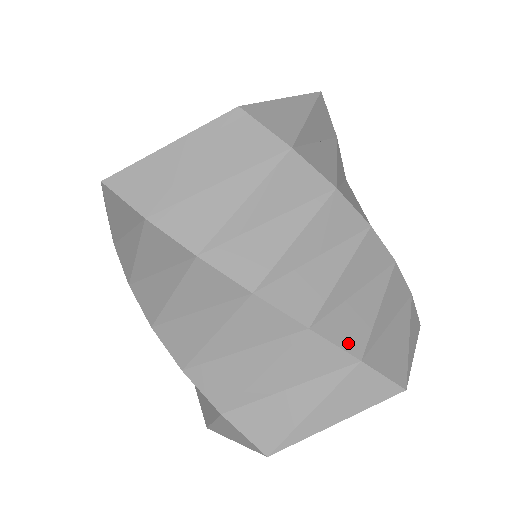
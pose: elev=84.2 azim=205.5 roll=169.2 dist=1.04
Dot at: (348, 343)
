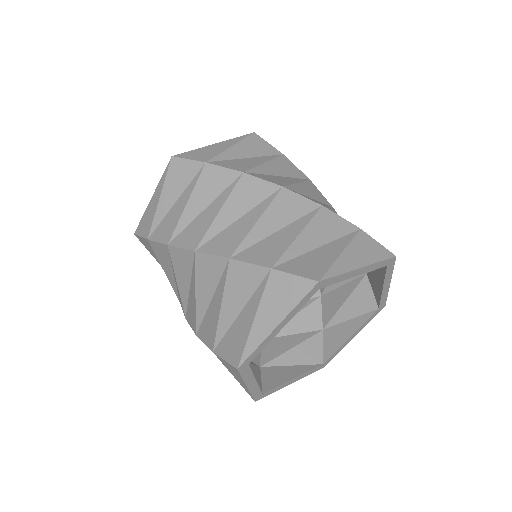
Dot at: (262, 260)
